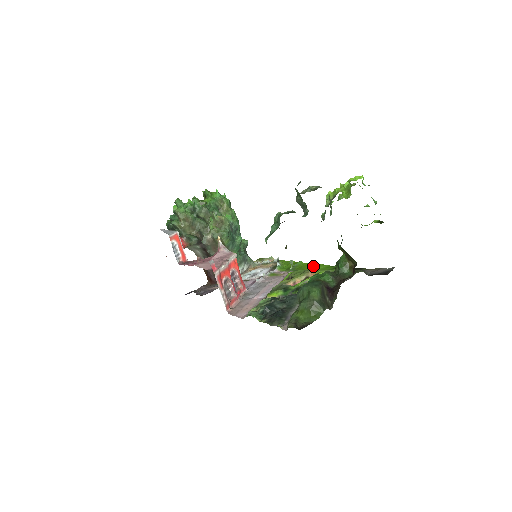
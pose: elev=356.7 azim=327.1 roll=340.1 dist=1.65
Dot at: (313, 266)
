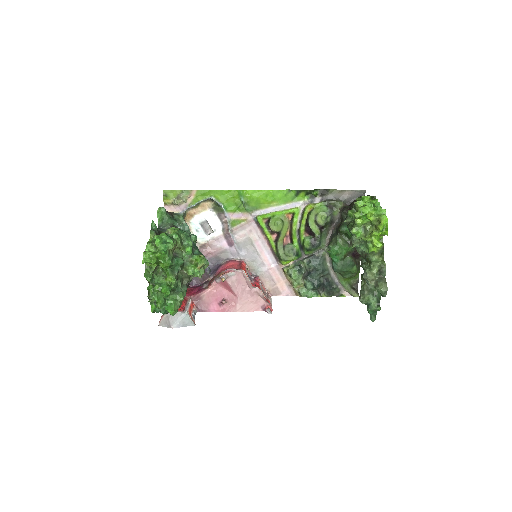
Dot at: (267, 196)
